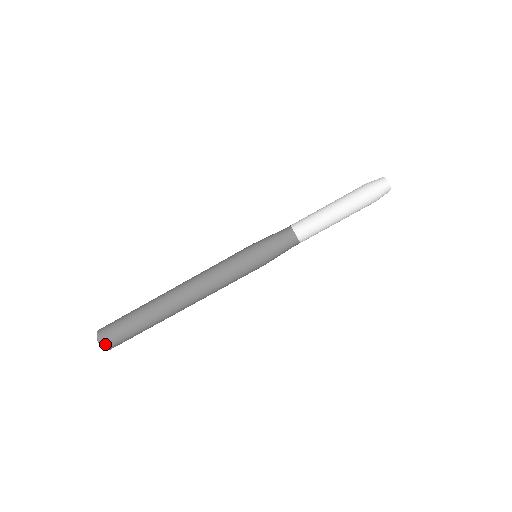
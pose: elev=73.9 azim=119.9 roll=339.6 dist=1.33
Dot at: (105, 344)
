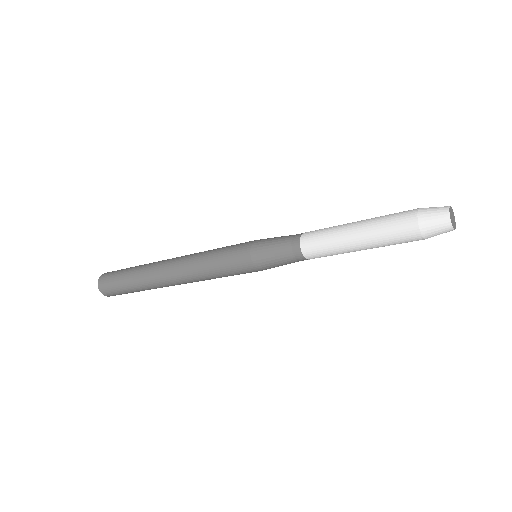
Dot at: (105, 294)
